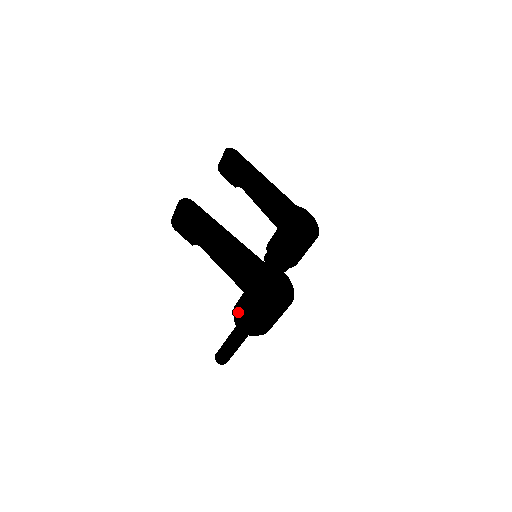
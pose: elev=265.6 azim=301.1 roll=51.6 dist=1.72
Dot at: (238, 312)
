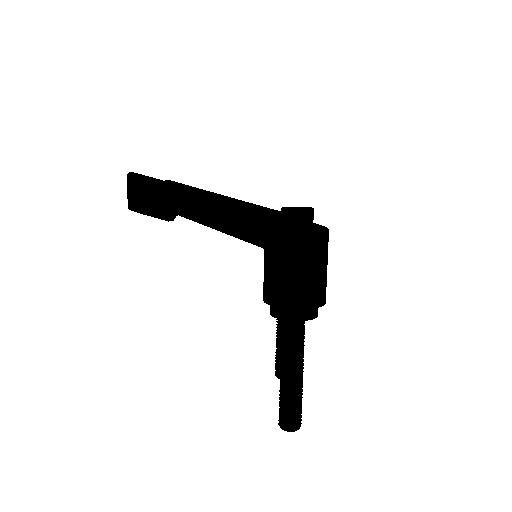
Dot at: (271, 288)
